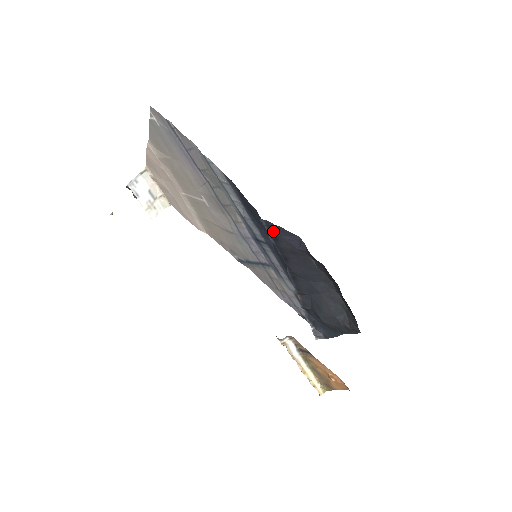
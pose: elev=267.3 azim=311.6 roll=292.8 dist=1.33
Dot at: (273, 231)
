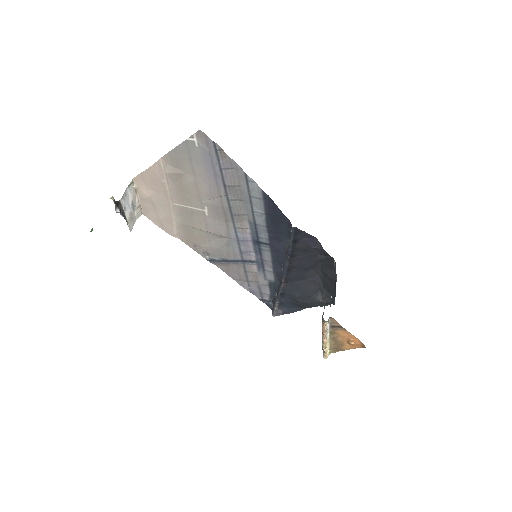
Dot at: (296, 235)
